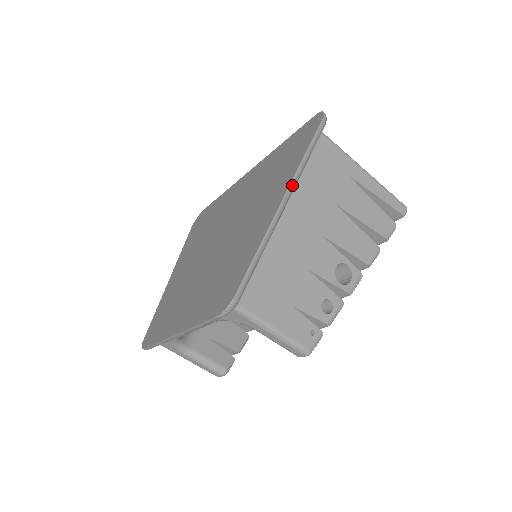
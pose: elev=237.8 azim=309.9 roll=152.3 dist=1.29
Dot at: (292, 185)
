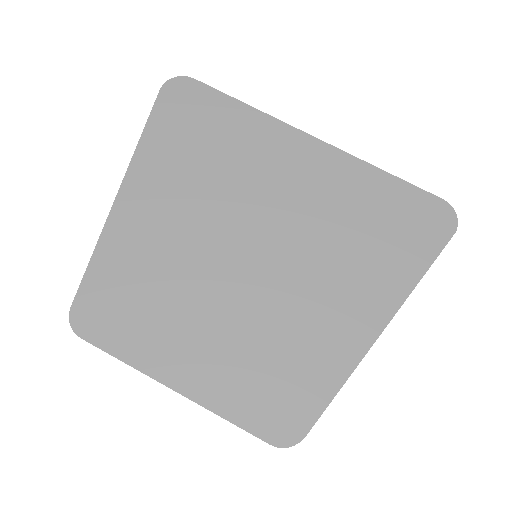
Dot at: (396, 310)
